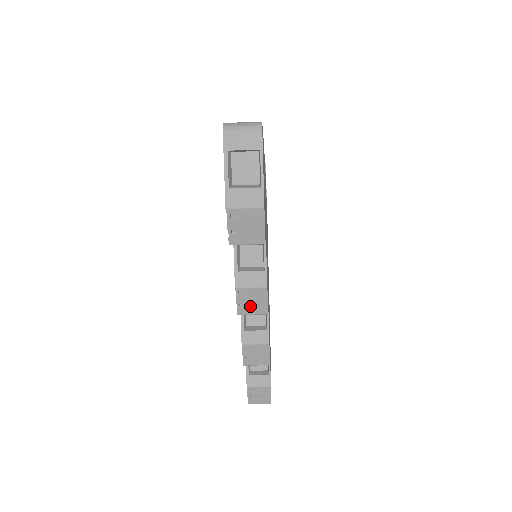
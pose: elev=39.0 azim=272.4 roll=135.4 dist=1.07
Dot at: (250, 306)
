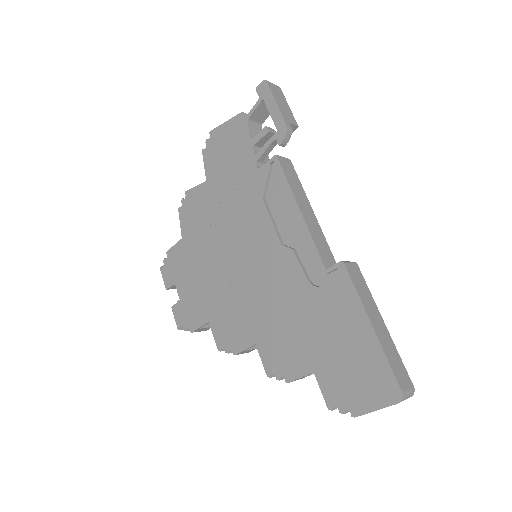
Dot at: occluded
